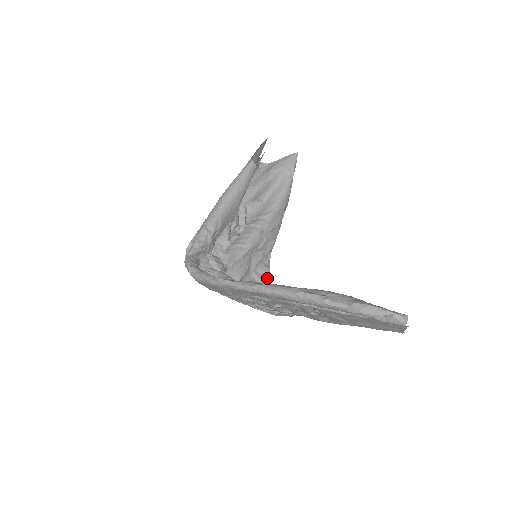
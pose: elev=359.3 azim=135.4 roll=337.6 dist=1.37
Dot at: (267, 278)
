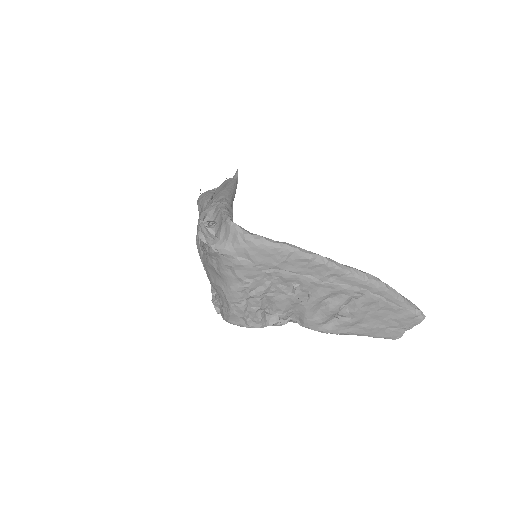
Dot at: occluded
